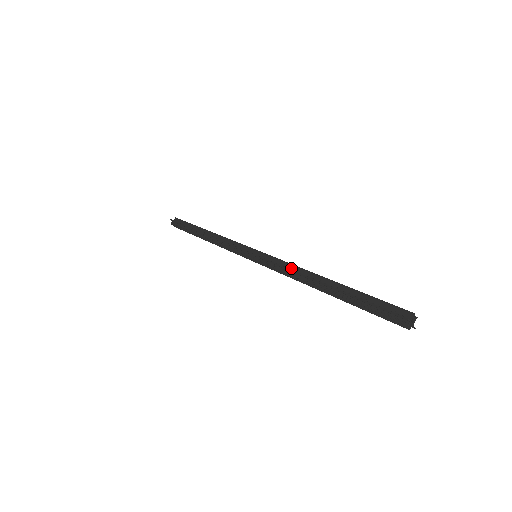
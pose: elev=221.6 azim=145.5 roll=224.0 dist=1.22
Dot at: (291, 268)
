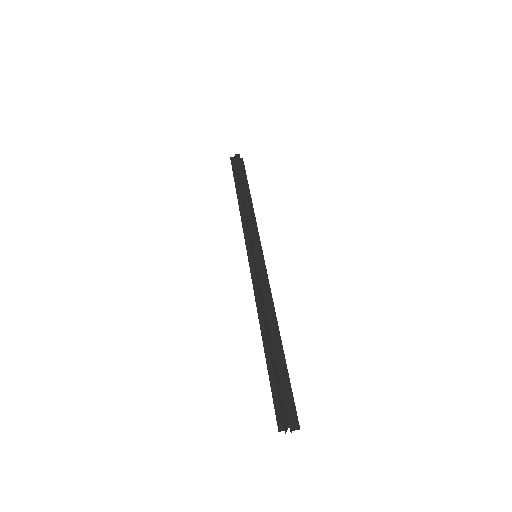
Dot at: (261, 297)
